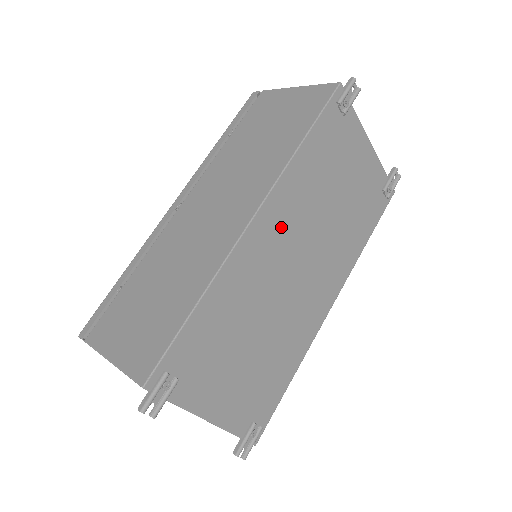
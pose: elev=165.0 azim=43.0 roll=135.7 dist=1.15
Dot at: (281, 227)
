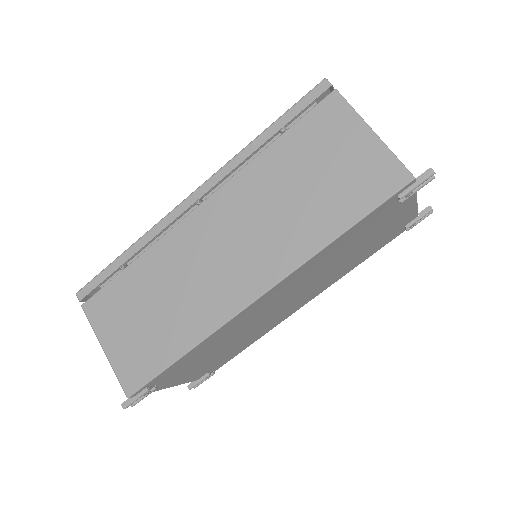
Dot at: (283, 291)
